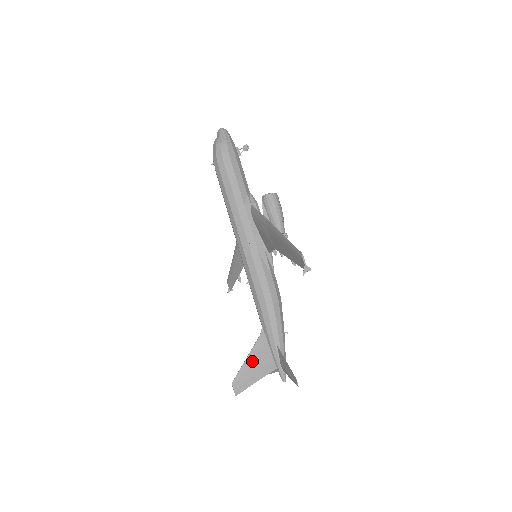
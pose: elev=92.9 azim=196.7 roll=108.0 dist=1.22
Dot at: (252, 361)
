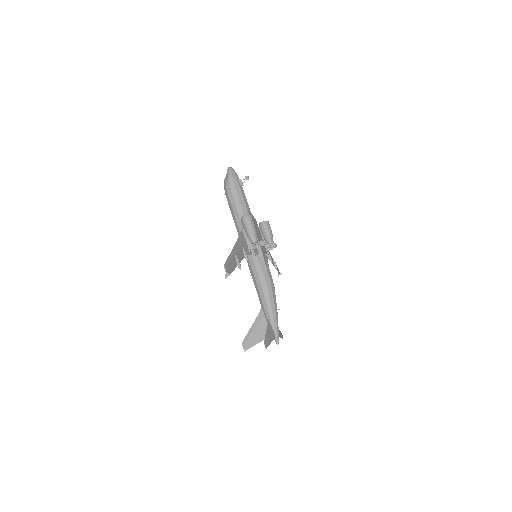
Dot at: (254, 329)
